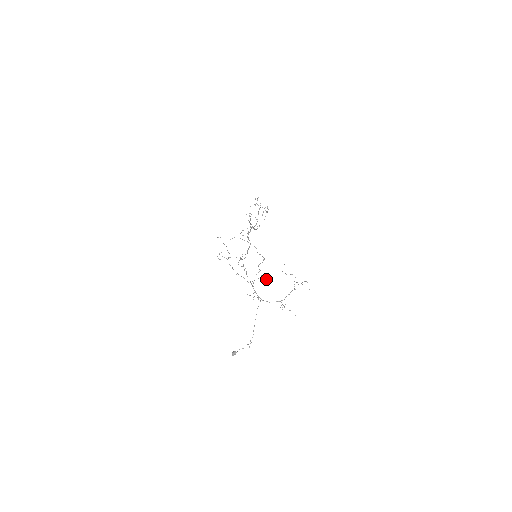
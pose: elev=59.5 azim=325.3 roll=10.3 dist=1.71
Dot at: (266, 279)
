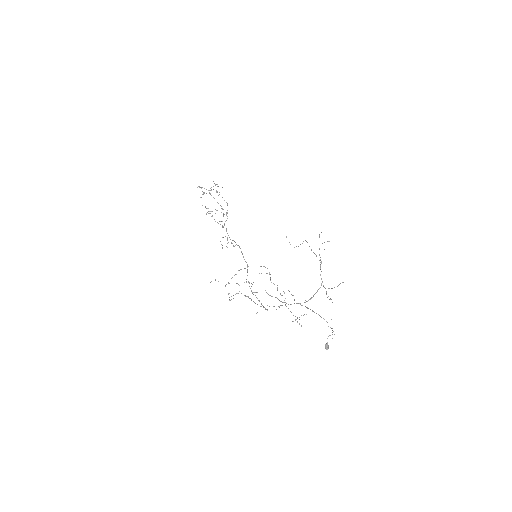
Dot at: occluded
